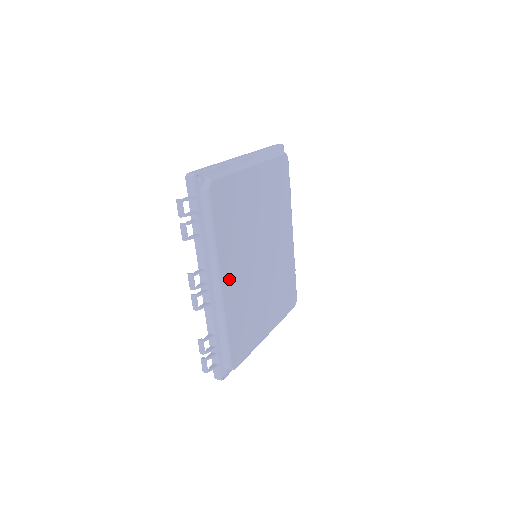
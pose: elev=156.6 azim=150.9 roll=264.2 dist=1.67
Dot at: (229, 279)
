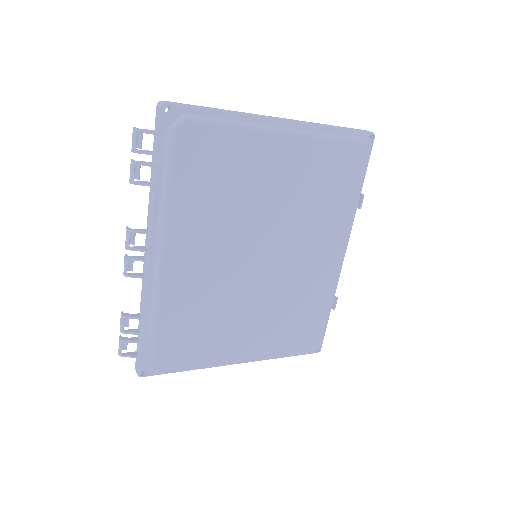
Dot at: (182, 260)
